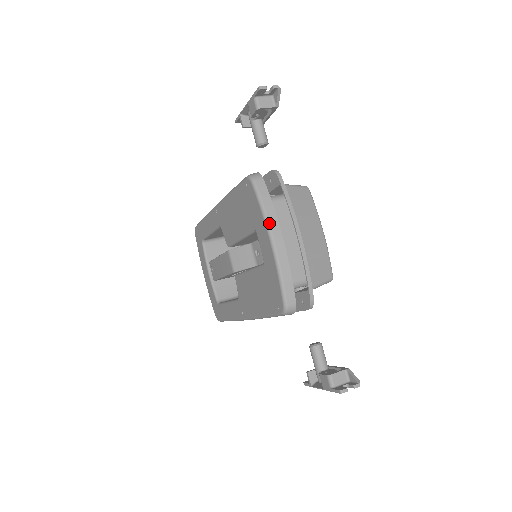
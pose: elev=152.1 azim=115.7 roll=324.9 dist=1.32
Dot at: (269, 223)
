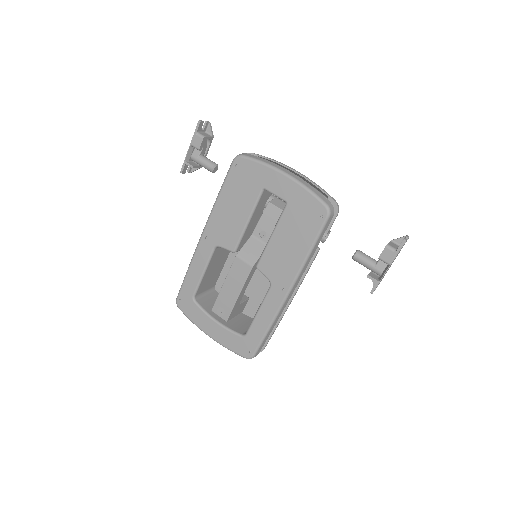
Dot at: (274, 166)
